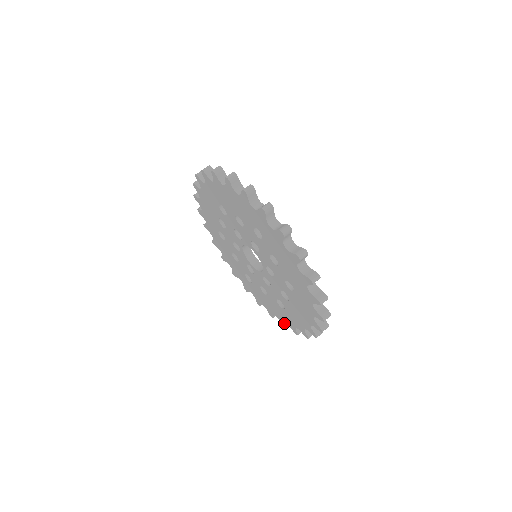
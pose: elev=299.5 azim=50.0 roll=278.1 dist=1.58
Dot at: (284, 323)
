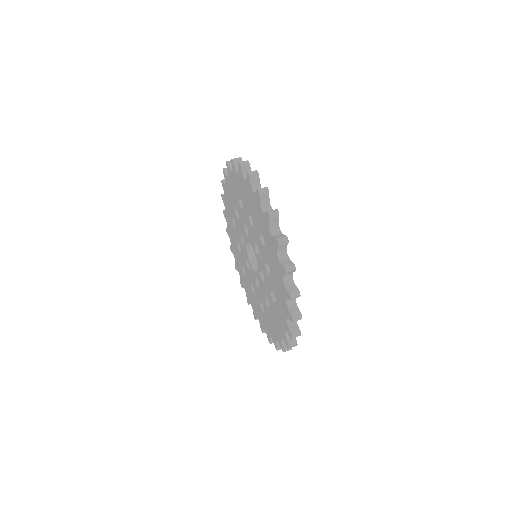
Dot at: (285, 336)
